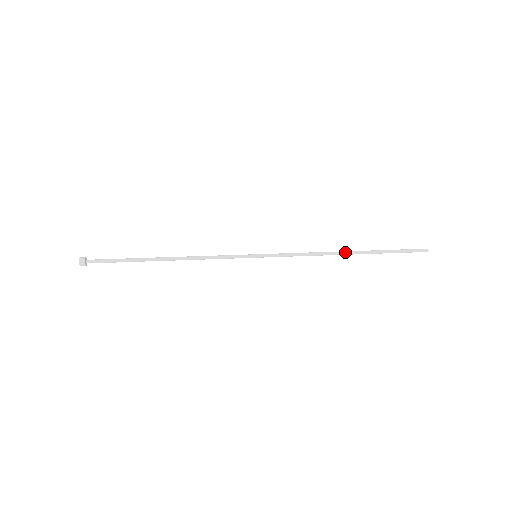
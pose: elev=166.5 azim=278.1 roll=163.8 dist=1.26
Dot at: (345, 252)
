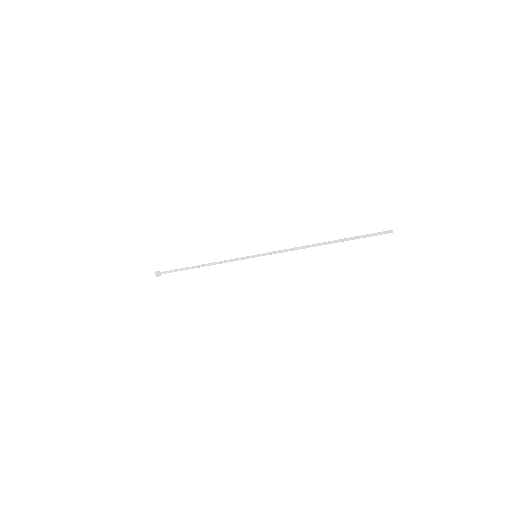
Dot at: (320, 243)
